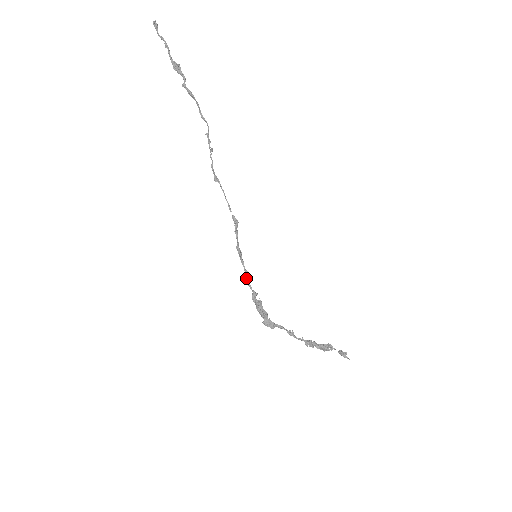
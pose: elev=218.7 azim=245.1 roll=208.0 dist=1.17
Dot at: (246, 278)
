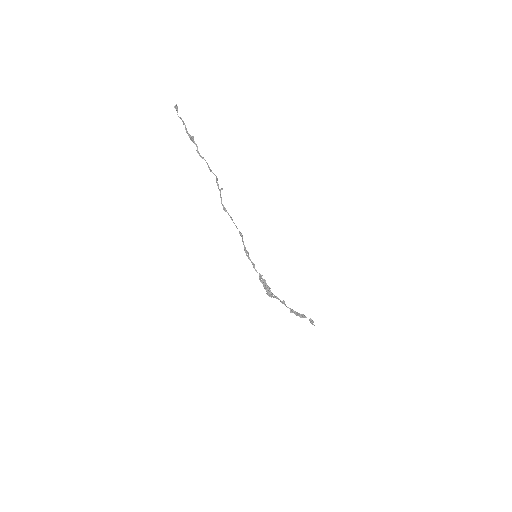
Dot at: (253, 267)
